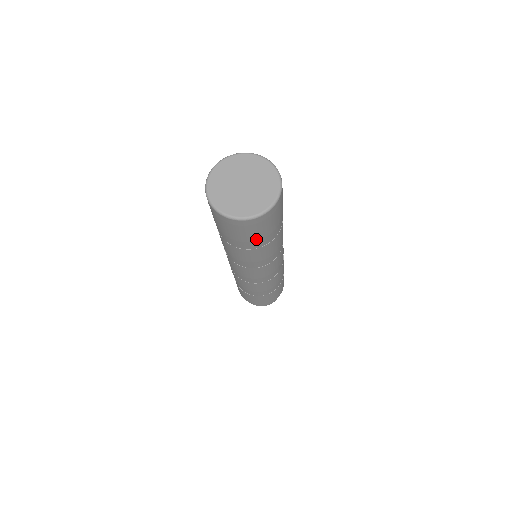
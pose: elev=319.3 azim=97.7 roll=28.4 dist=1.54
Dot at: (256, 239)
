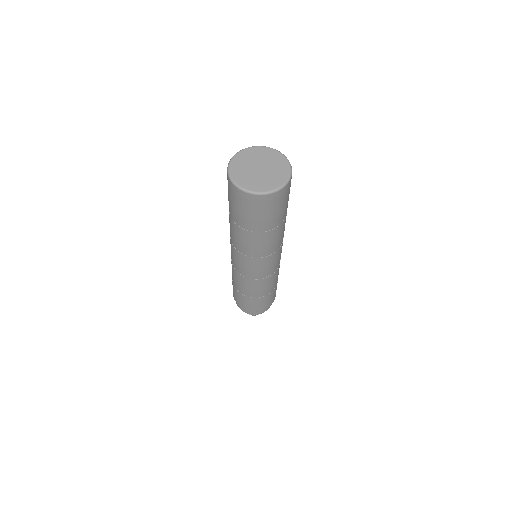
Dot at: (267, 219)
